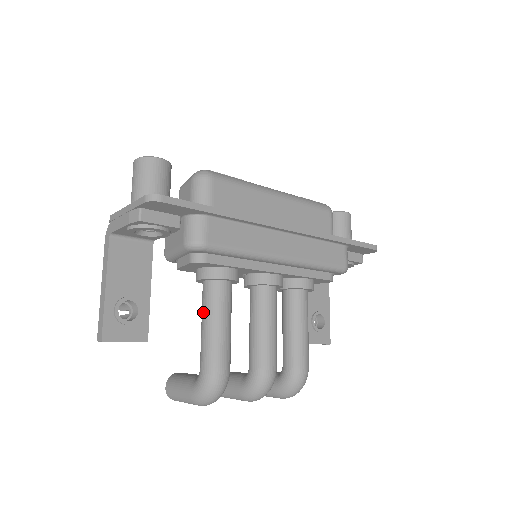
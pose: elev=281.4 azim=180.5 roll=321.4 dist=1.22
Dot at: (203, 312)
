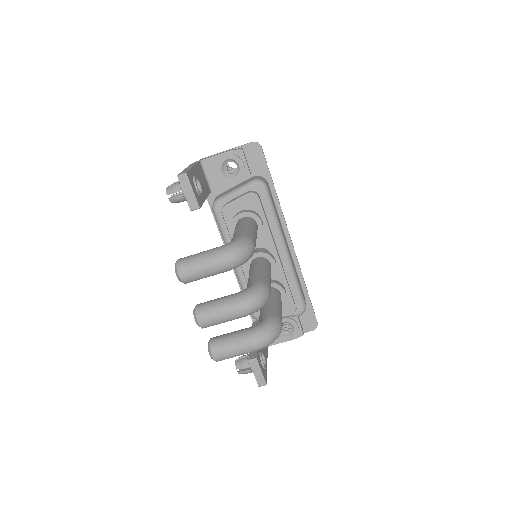
Dot at: (241, 223)
